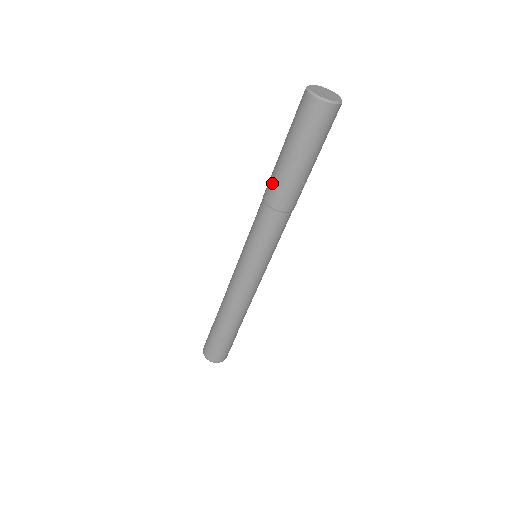
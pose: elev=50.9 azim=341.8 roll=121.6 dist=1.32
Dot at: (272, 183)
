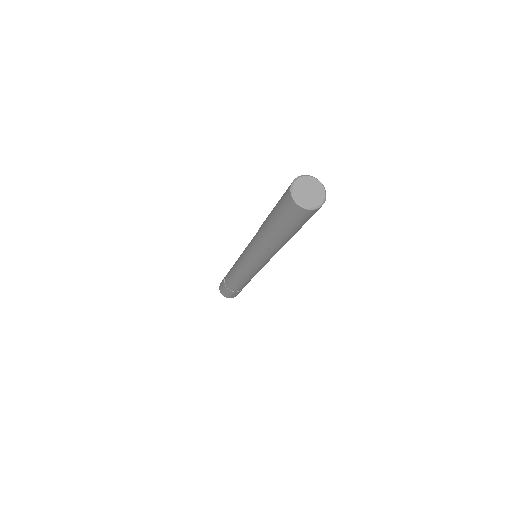
Dot at: (269, 240)
